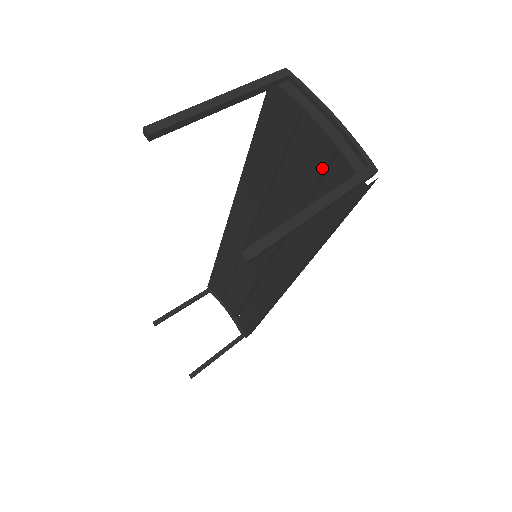
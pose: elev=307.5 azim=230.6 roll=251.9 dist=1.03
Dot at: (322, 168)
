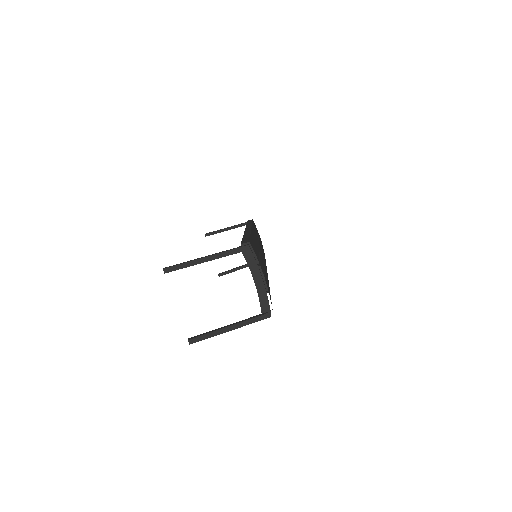
Dot at: occluded
